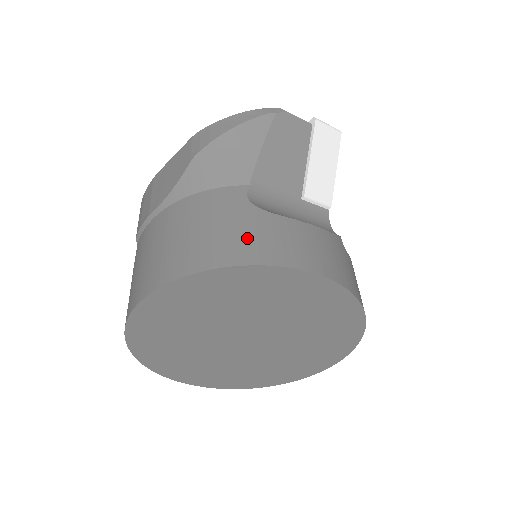
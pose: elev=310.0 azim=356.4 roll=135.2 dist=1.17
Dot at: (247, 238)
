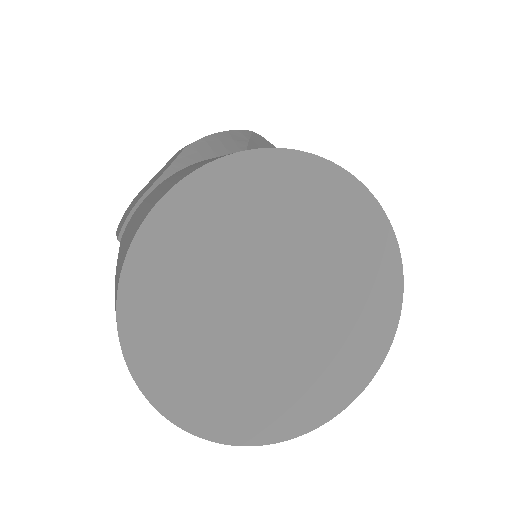
Dot at: occluded
